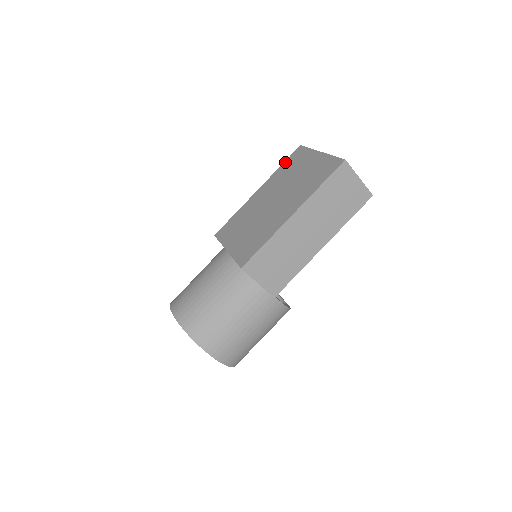
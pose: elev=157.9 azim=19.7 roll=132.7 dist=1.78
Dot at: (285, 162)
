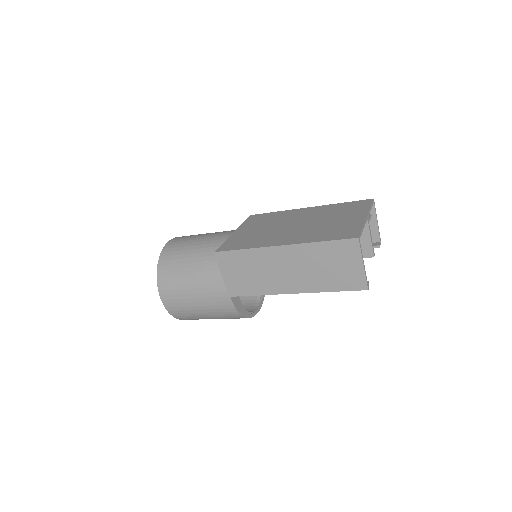
Dot at: (348, 202)
